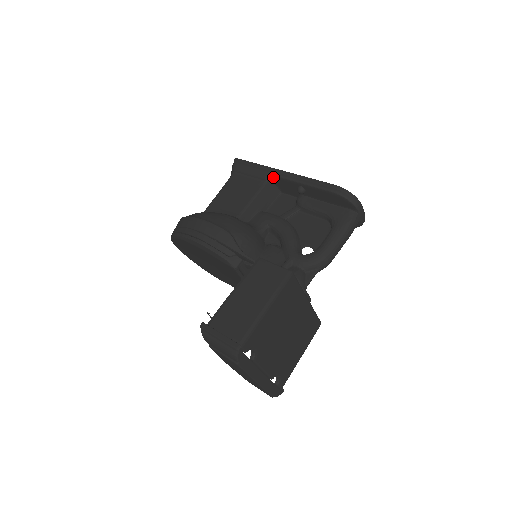
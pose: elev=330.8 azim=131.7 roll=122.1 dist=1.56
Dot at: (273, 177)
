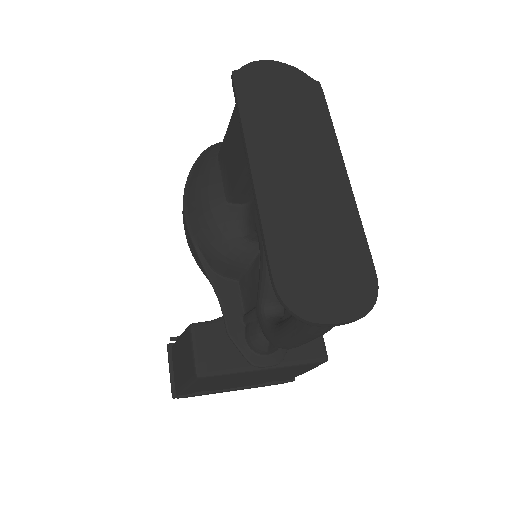
Dot at: occluded
